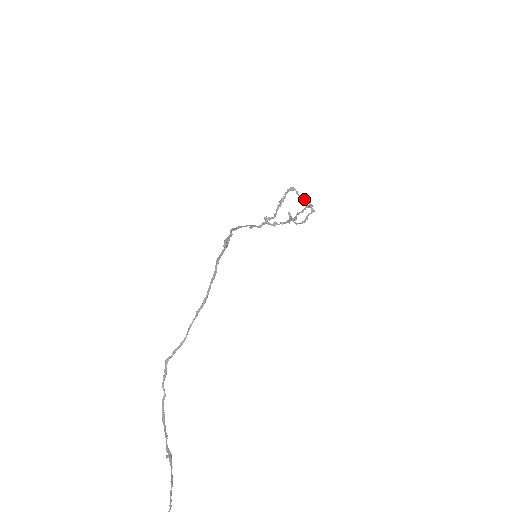
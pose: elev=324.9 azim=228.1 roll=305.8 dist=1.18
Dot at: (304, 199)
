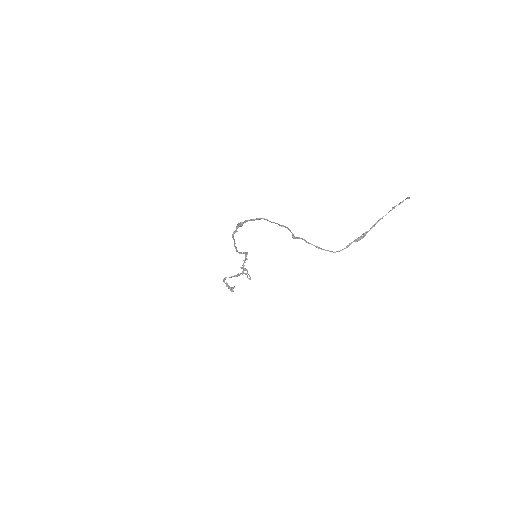
Dot at: (236, 276)
